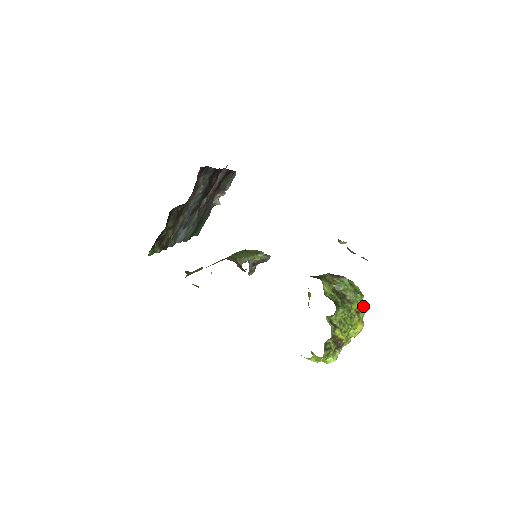
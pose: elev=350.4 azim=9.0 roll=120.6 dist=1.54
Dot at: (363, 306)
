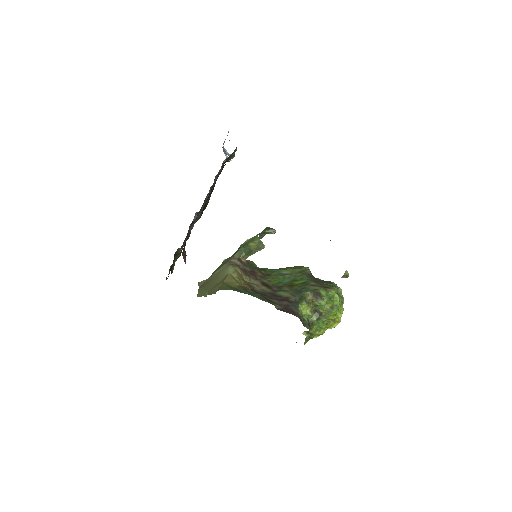
Dot at: (339, 313)
